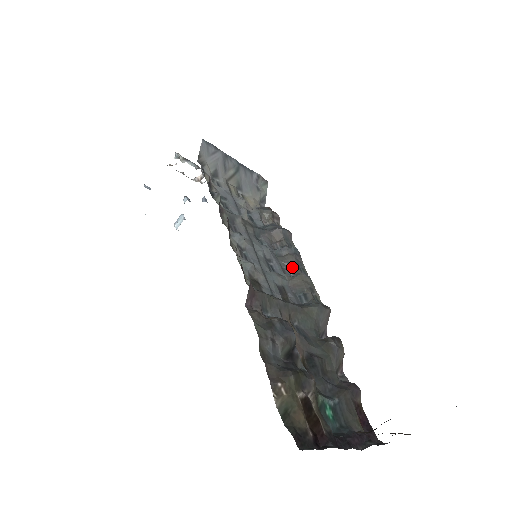
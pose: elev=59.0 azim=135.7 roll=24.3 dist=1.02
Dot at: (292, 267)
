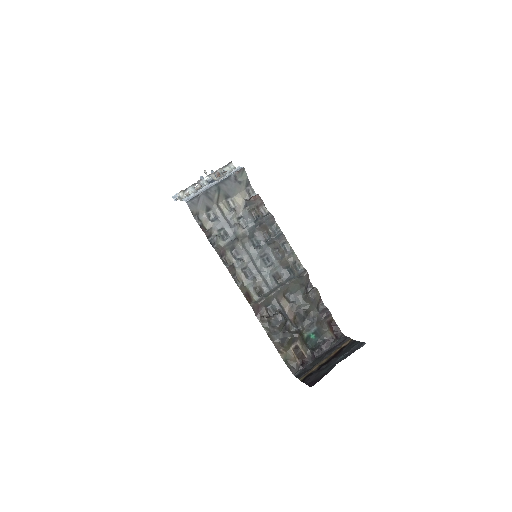
Dot at: (279, 250)
